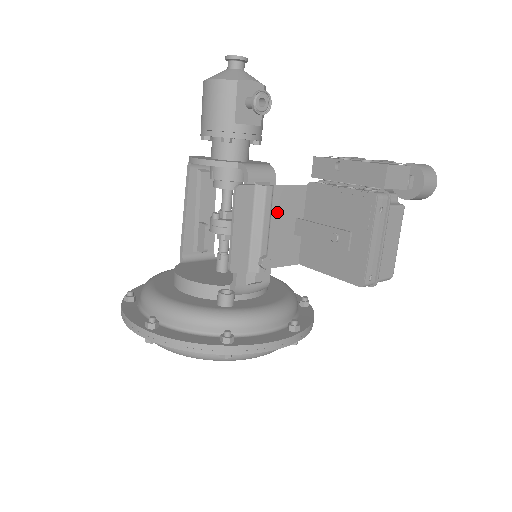
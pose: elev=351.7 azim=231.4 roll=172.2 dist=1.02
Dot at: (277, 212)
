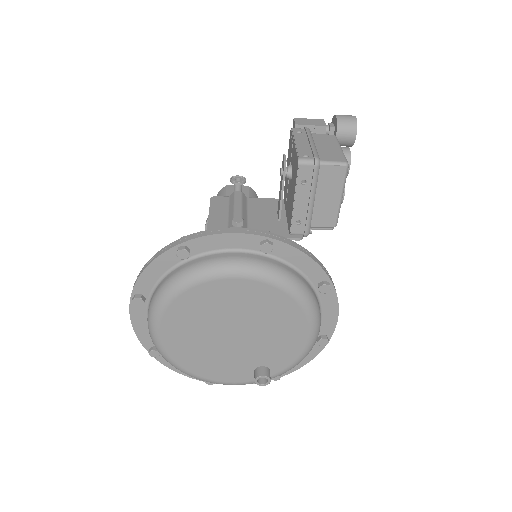
Dot at: (255, 209)
